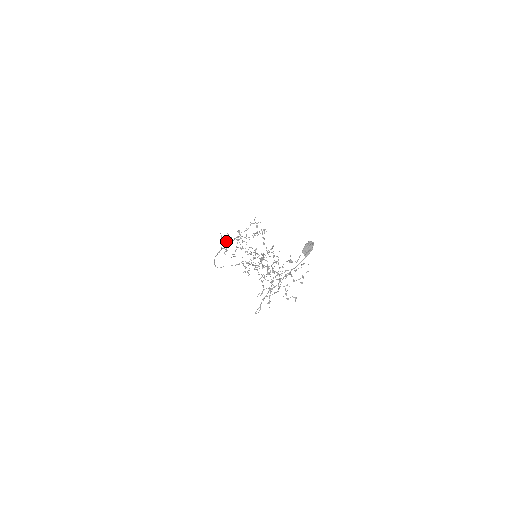
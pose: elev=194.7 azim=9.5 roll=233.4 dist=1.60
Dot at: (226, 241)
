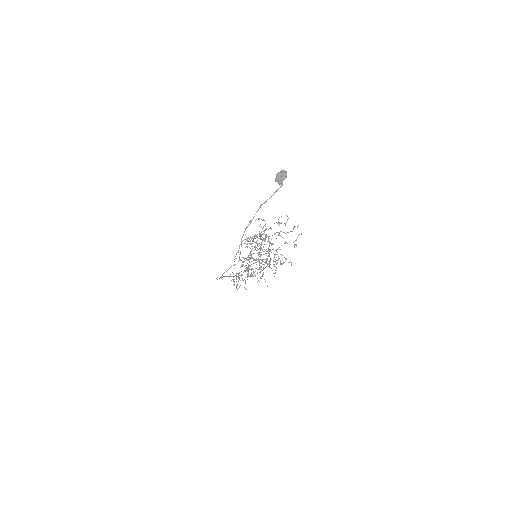
Dot at: occluded
